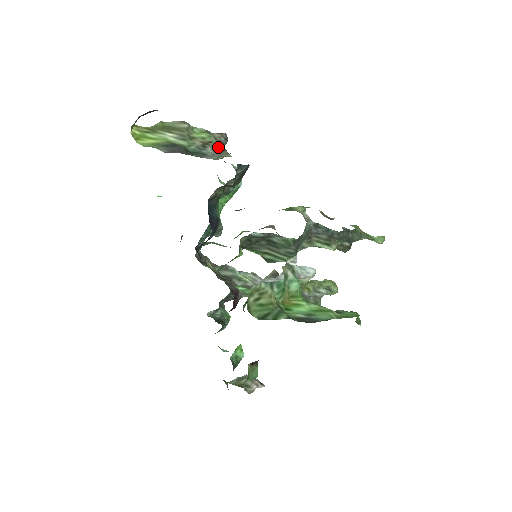
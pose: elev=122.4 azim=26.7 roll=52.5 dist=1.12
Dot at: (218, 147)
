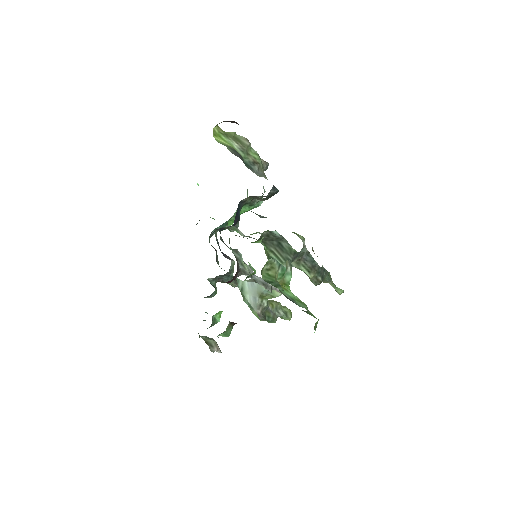
Dot at: (262, 169)
